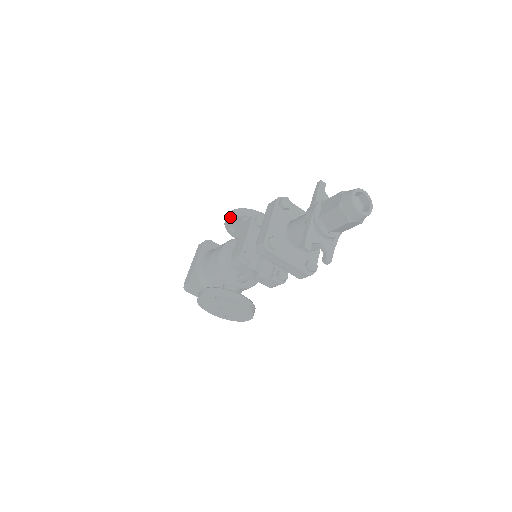
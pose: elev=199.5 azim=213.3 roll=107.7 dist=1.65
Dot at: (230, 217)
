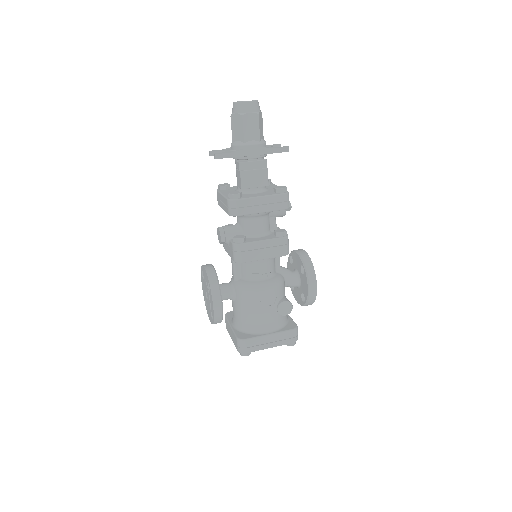
Dot at: (287, 266)
